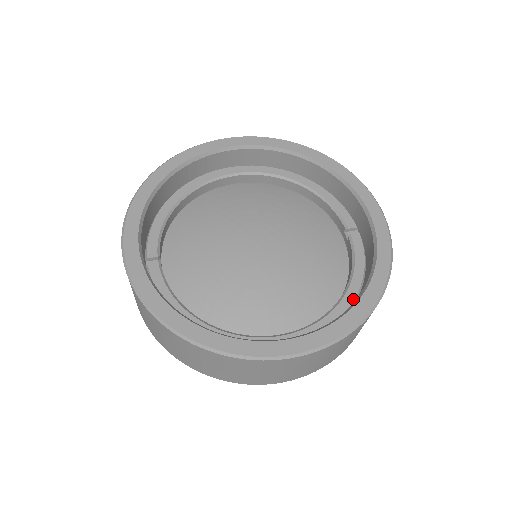
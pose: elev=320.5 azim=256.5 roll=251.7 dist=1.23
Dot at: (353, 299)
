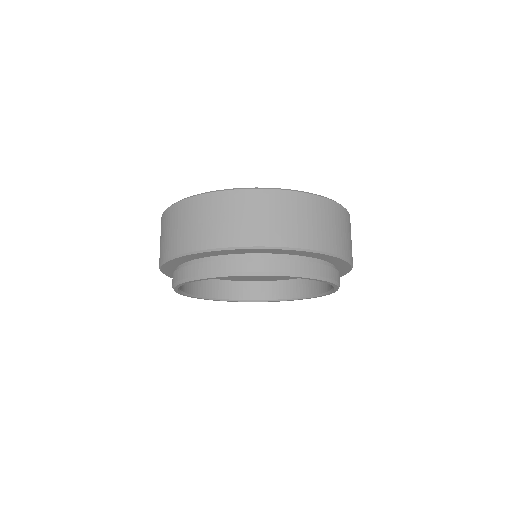
Dot at: occluded
